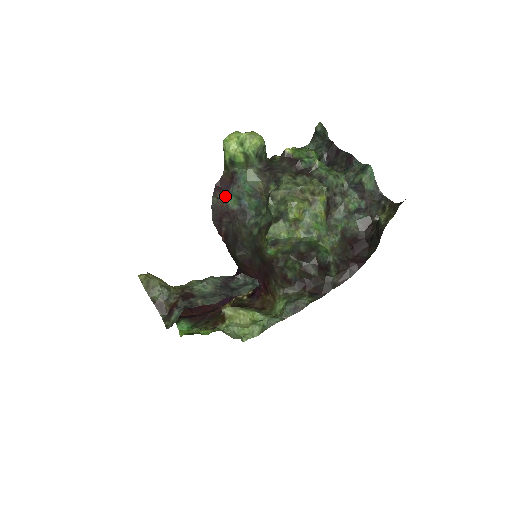
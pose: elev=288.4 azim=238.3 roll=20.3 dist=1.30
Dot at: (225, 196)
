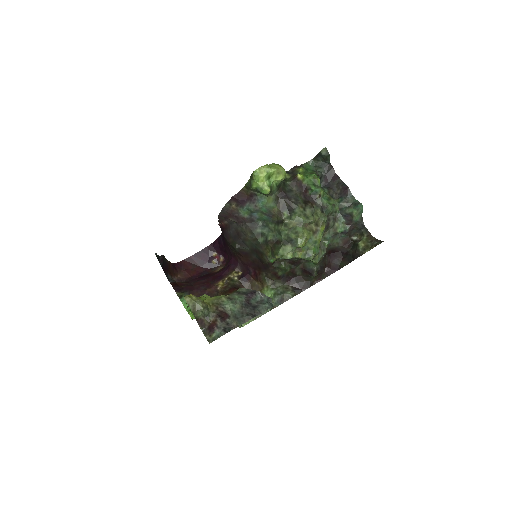
Dot at: (239, 206)
